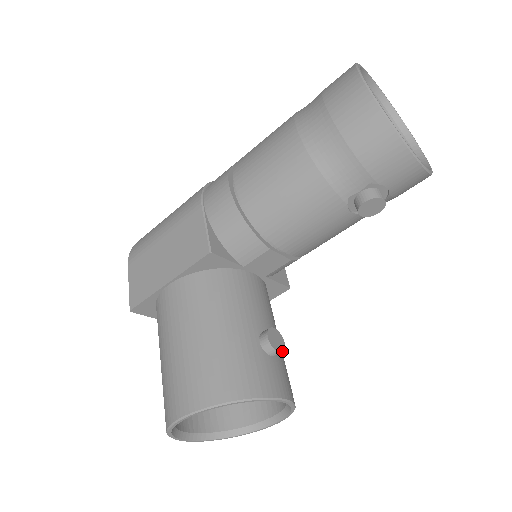
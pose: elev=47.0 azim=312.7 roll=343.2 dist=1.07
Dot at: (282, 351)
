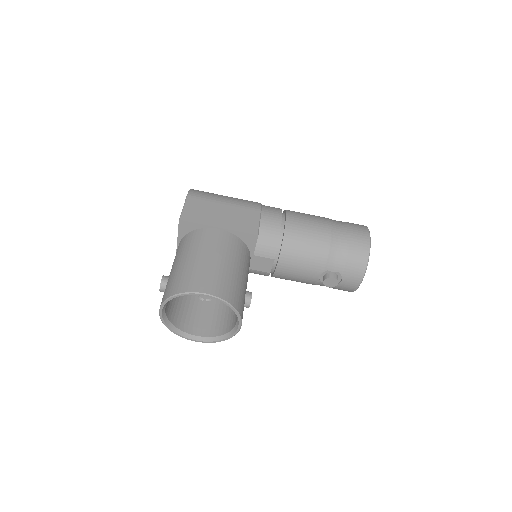
Dot at: occluded
